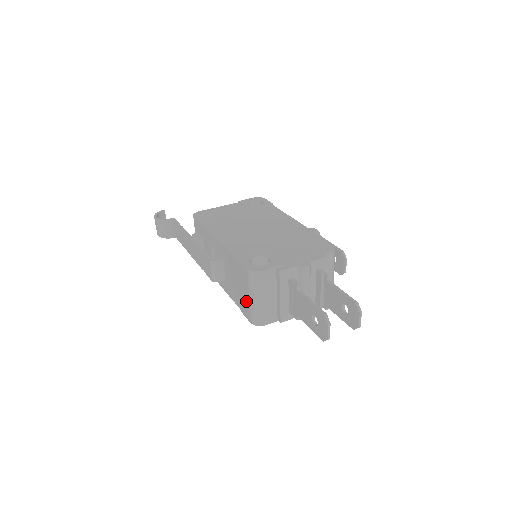
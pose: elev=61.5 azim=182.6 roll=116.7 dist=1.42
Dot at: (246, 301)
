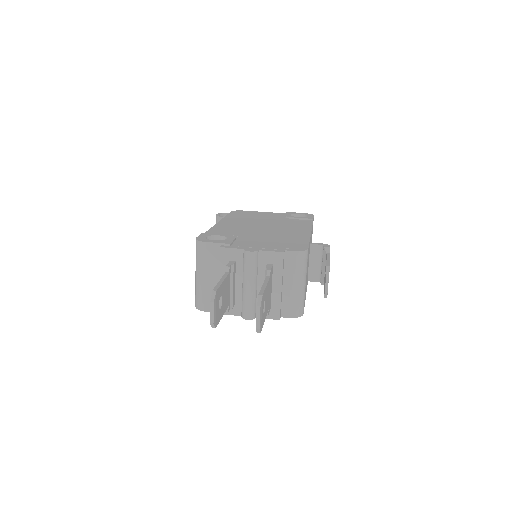
Dot at: occluded
